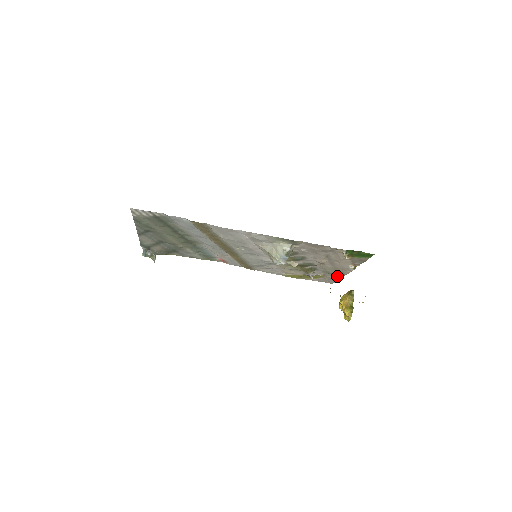
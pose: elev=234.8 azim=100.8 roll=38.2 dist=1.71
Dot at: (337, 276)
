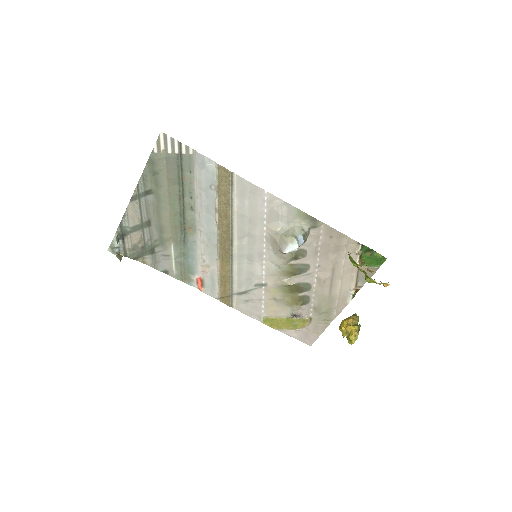
Dot at: (324, 323)
